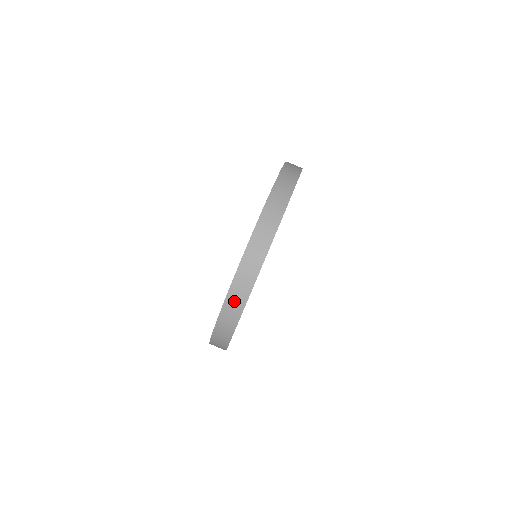
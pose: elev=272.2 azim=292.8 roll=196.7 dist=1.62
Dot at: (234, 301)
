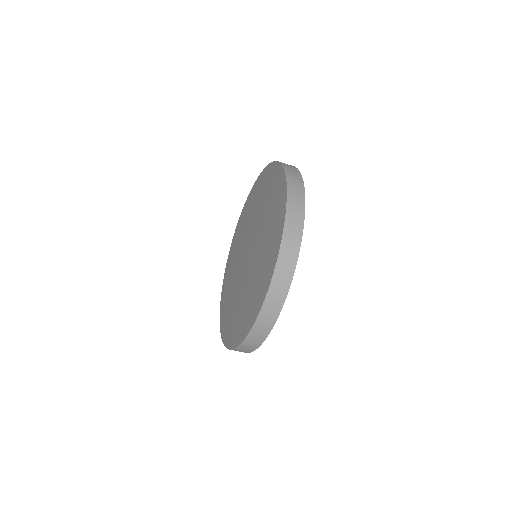
Dot at: (263, 324)
